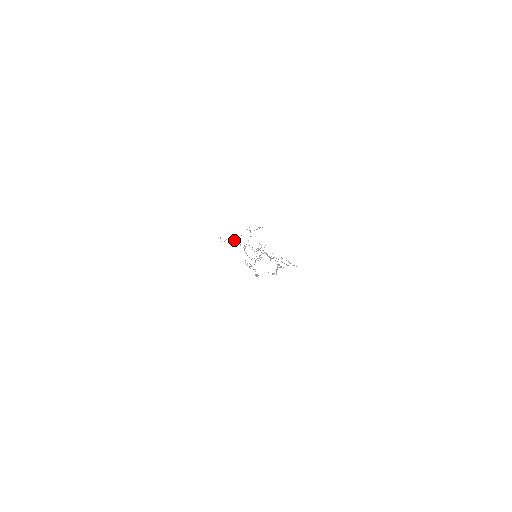
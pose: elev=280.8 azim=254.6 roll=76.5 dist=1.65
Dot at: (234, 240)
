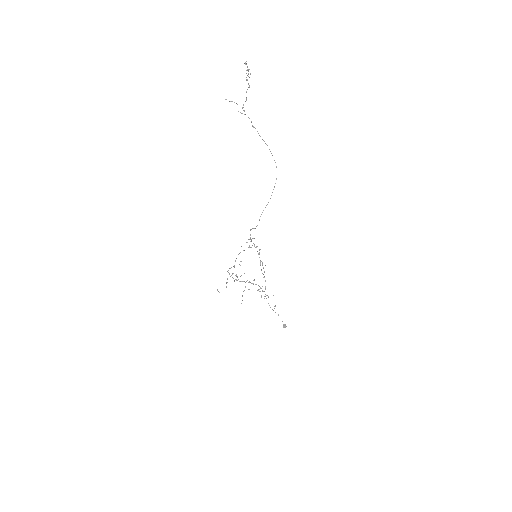
Dot at: occluded
